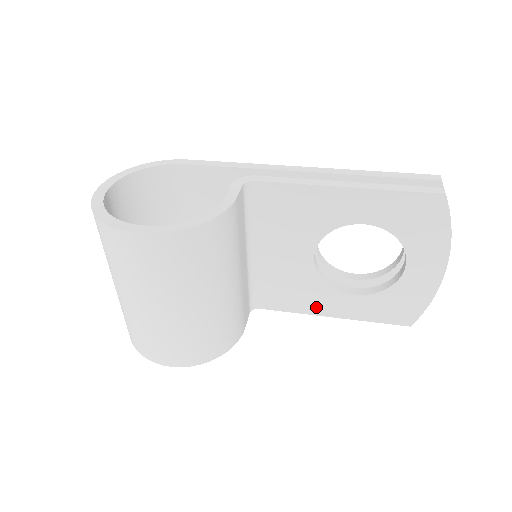
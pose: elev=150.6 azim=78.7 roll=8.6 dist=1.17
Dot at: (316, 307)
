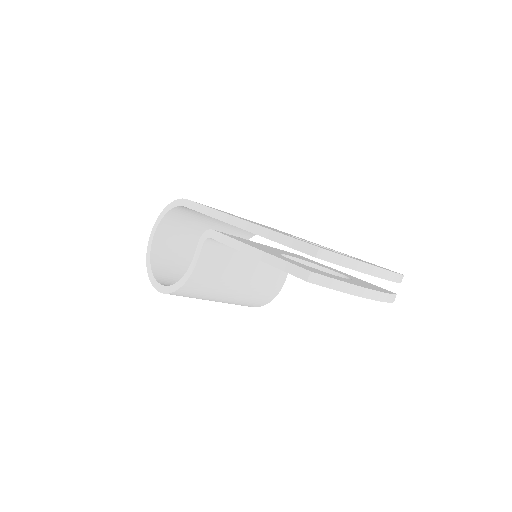
Dot at: occluded
